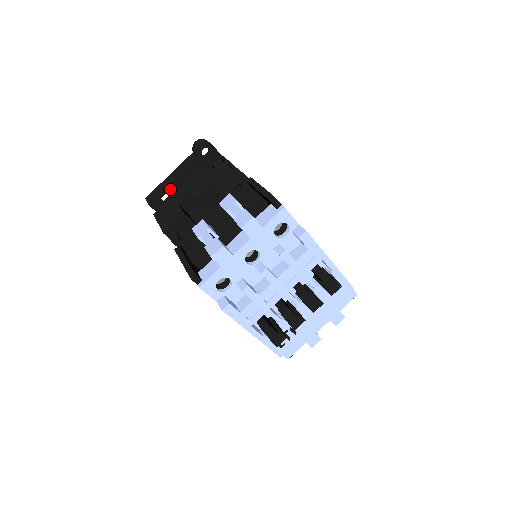
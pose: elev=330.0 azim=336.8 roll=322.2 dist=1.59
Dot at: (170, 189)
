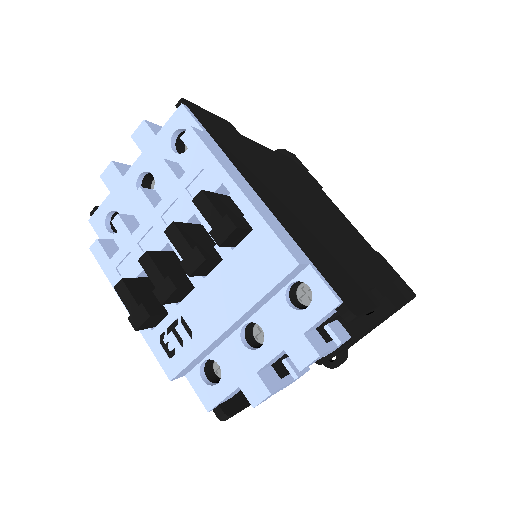
Dot at: occluded
